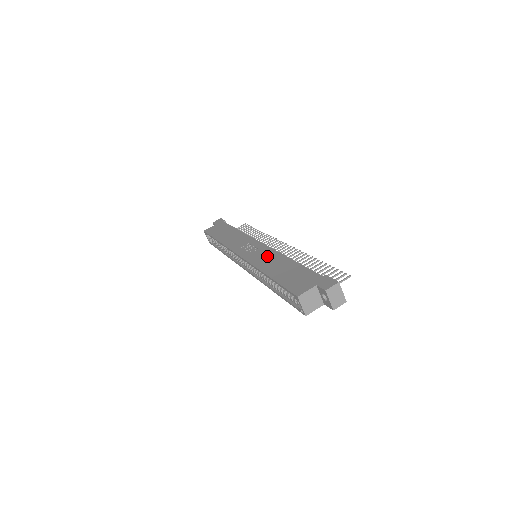
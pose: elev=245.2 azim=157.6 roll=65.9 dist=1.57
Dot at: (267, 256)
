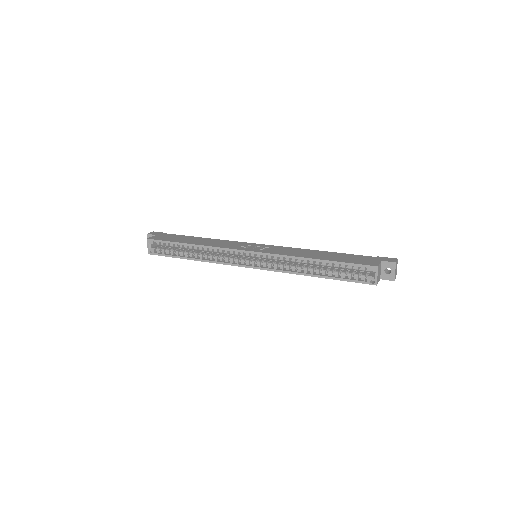
Dot at: (290, 250)
